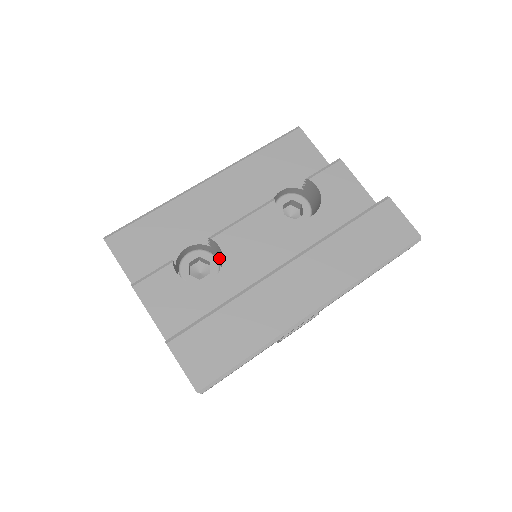
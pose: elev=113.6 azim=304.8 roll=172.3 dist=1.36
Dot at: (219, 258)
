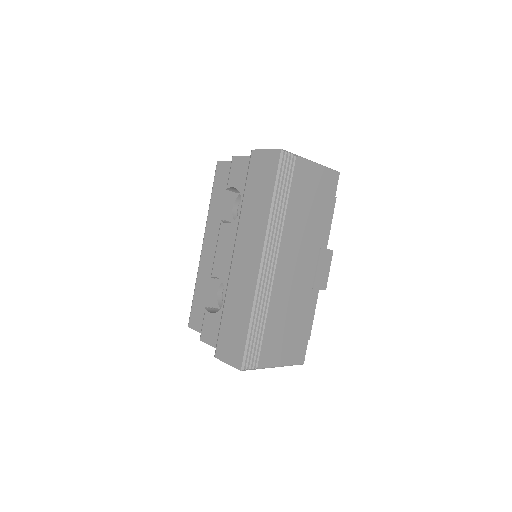
Dot at: occluded
